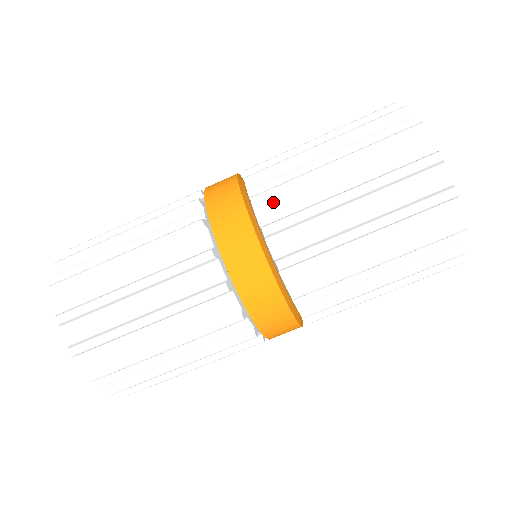
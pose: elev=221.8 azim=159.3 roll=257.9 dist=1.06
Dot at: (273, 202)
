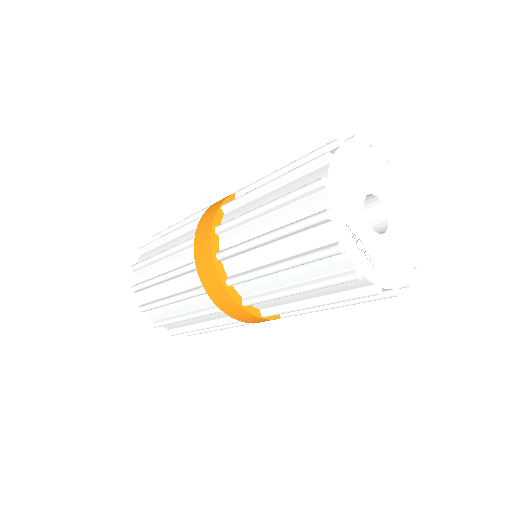
Dot at: (234, 210)
